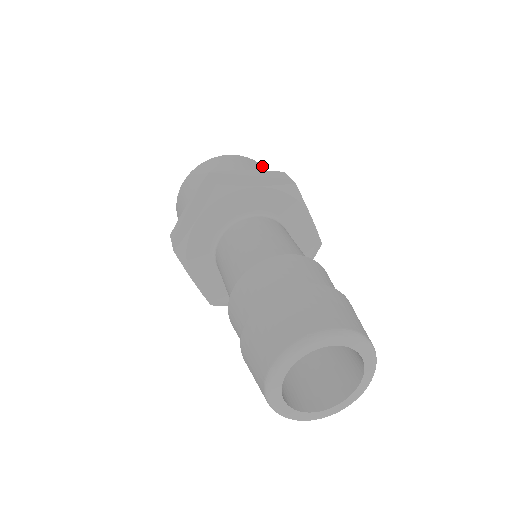
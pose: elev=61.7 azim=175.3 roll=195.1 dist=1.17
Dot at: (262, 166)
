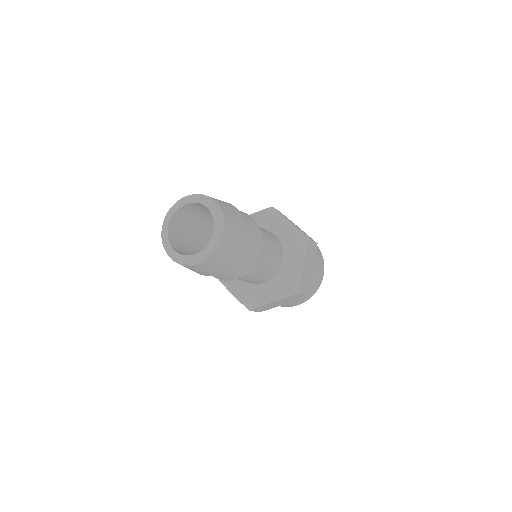
Dot at: occluded
